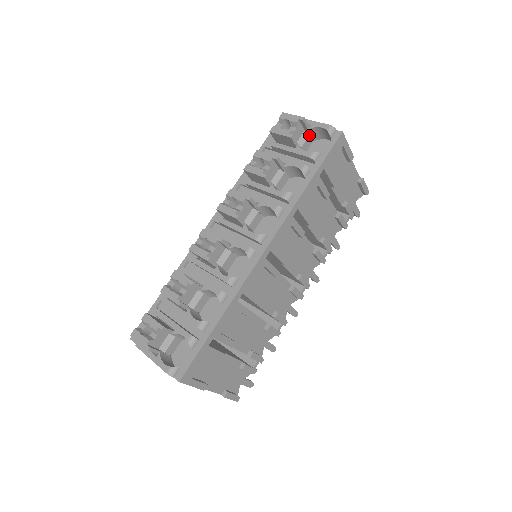
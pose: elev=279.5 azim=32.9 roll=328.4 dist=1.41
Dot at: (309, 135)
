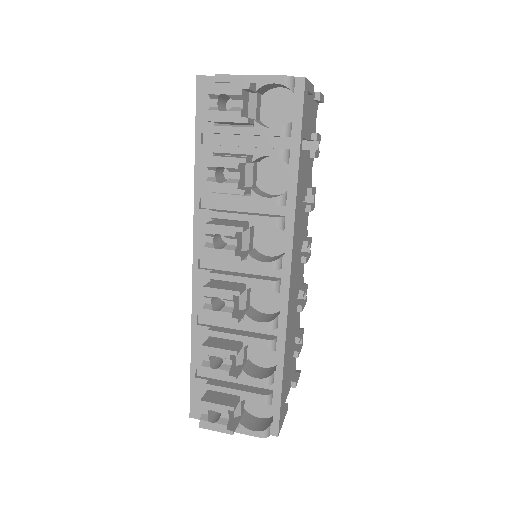
Dot at: (256, 95)
